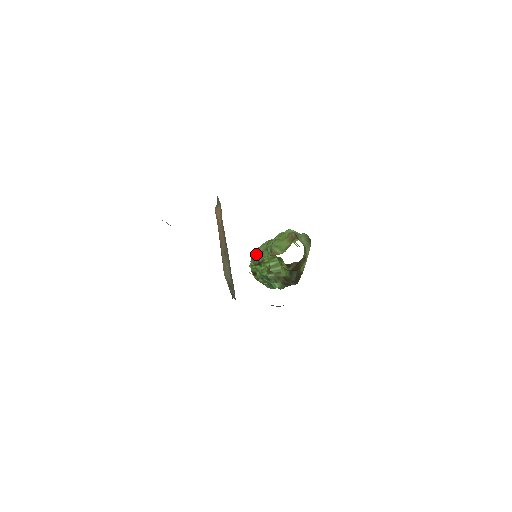
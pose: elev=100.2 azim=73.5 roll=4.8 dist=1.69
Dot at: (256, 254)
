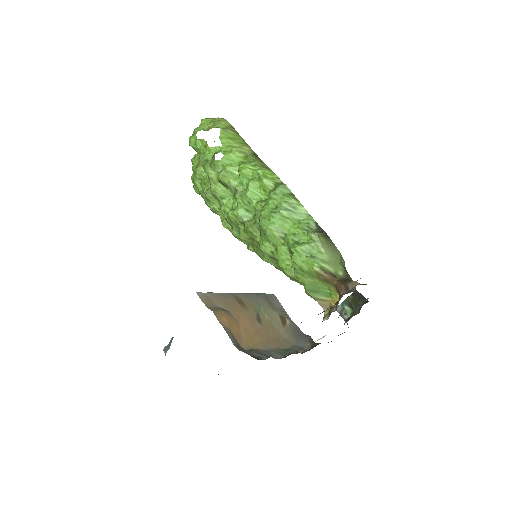
Dot at: (239, 236)
